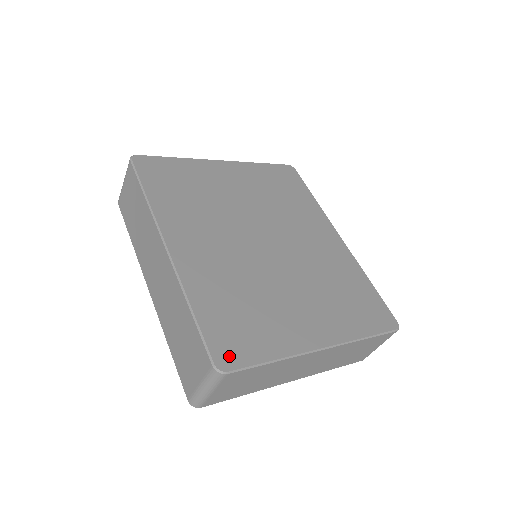
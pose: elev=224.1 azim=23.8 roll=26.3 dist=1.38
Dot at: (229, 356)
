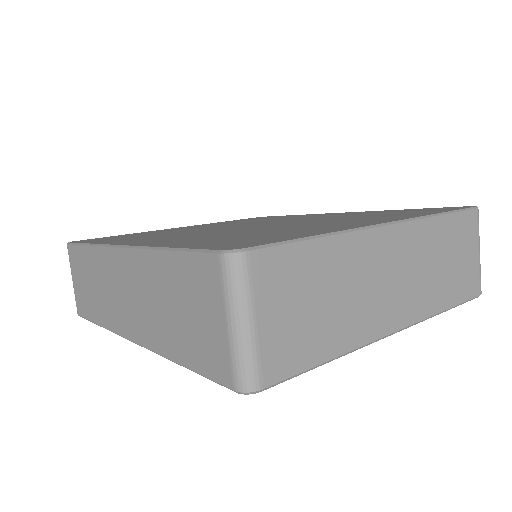
Dot at: (242, 245)
